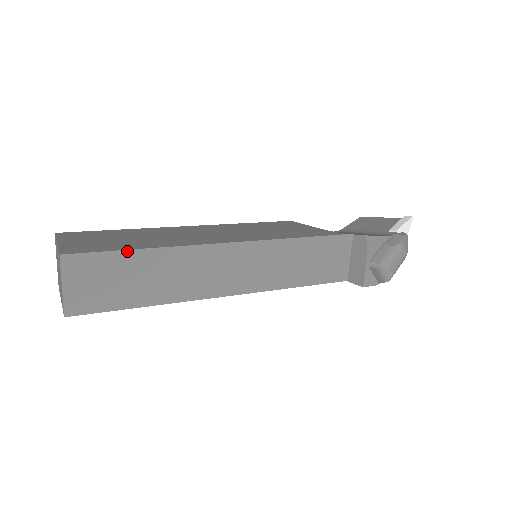
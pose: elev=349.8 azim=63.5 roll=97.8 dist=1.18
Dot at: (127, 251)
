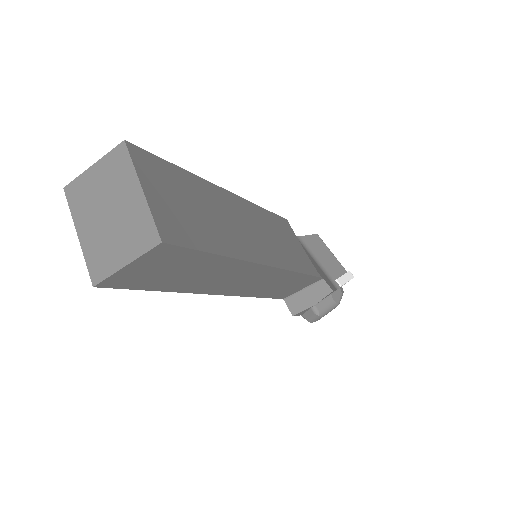
Dot at: (211, 254)
